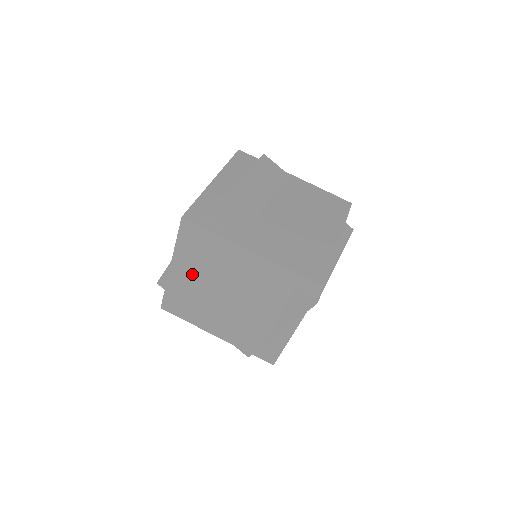
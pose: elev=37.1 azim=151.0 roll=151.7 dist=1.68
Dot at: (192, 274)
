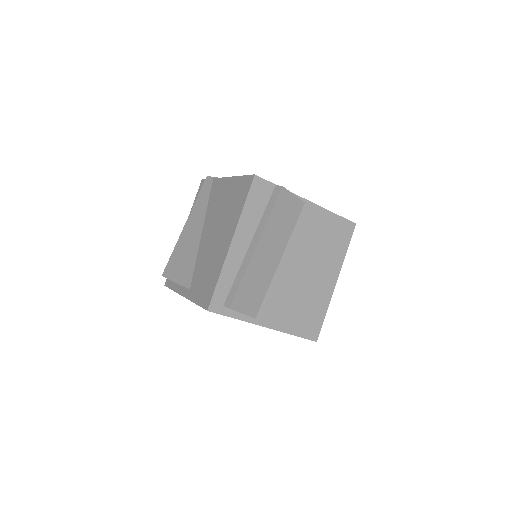
Dot at: occluded
